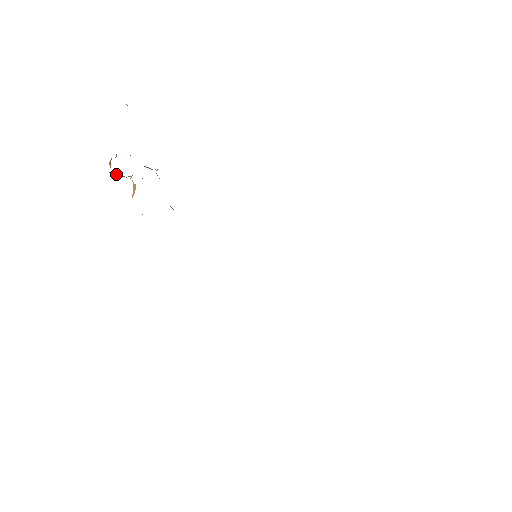
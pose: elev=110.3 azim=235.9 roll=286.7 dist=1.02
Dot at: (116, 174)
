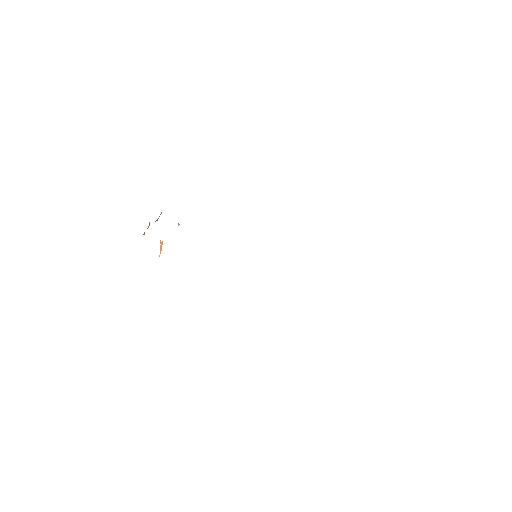
Dot at: occluded
